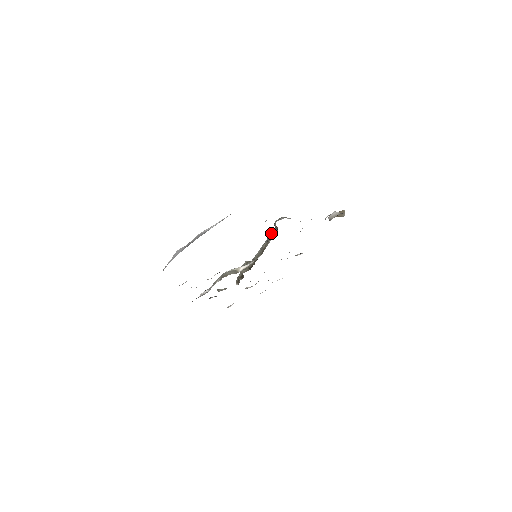
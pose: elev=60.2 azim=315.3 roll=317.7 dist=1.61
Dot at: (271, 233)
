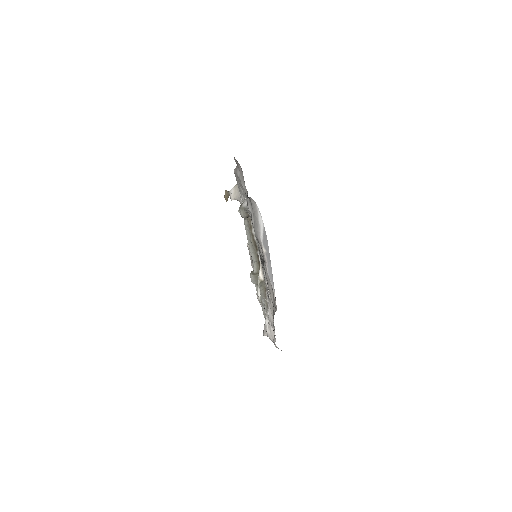
Dot at: (246, 227)
